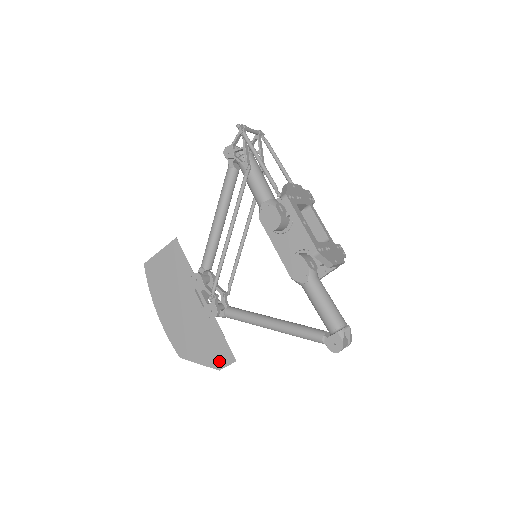
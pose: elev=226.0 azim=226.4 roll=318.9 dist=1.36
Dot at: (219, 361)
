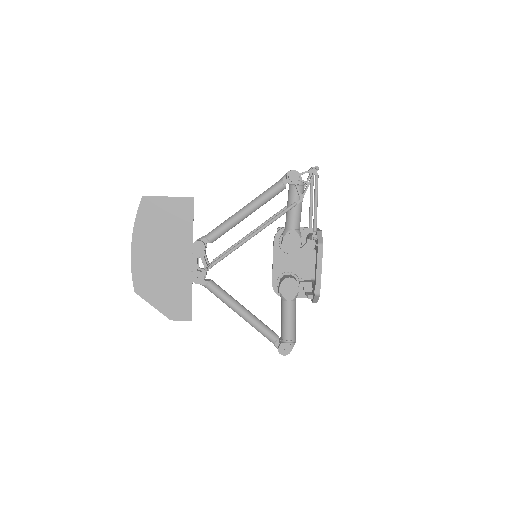
Dot at: (175, 314)
